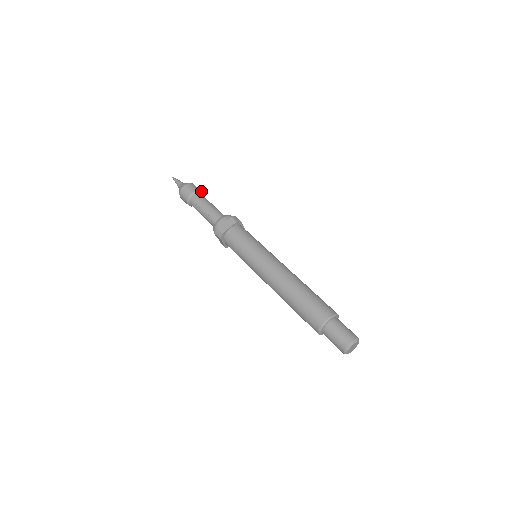
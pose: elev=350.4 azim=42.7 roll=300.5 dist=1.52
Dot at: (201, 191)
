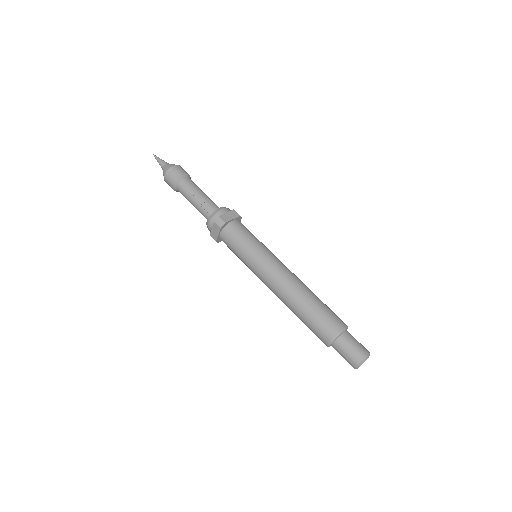
Dot at: (190, 178)
